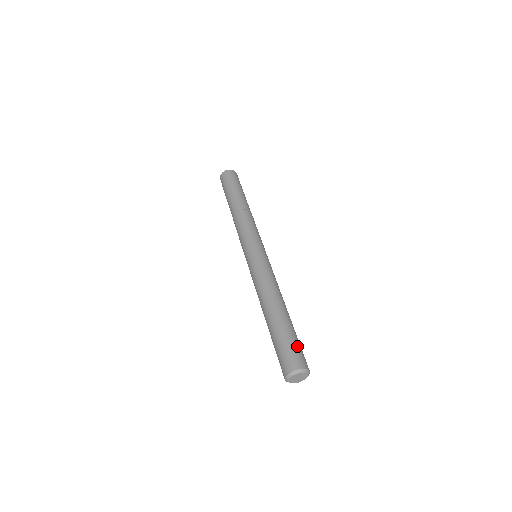
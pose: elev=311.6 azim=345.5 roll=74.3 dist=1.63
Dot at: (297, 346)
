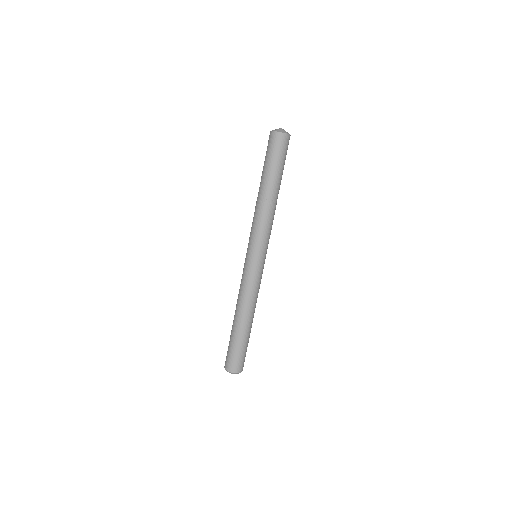
Dot at: (244, 355)
